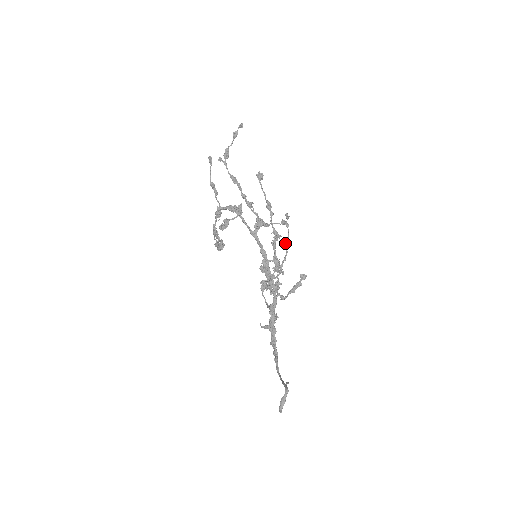
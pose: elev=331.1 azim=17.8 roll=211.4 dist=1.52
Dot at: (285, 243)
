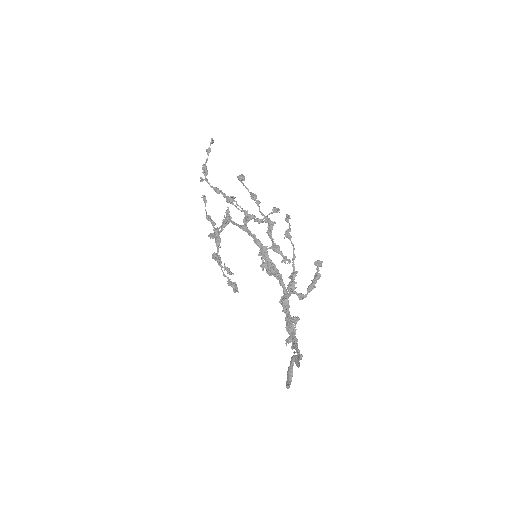
Dot at: (287, 235)
